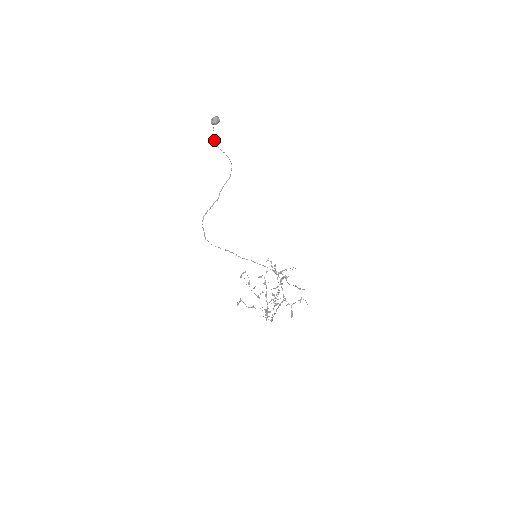
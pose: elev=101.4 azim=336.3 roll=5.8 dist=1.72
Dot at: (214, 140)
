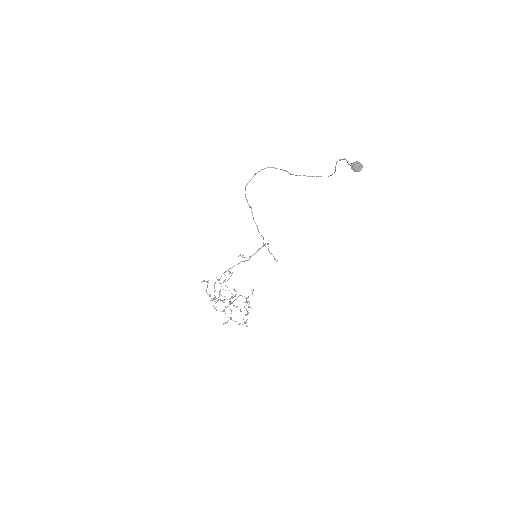
Dot at: (341, 159)
